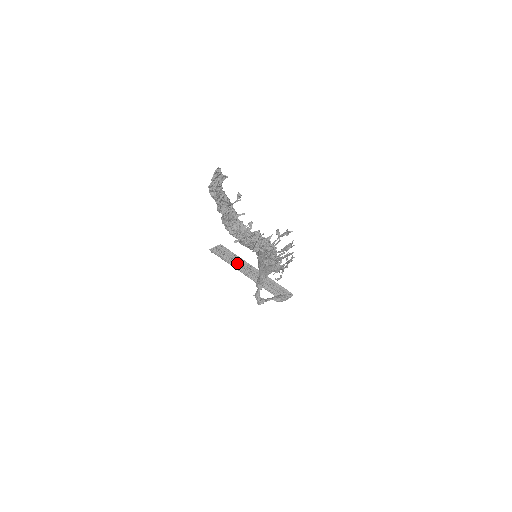
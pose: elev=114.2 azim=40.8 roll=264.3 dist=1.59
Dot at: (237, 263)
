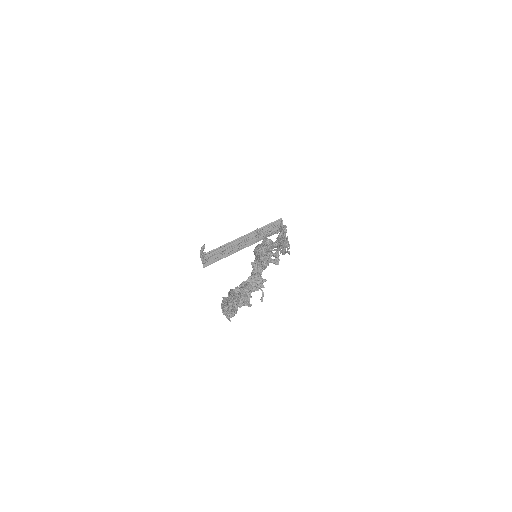
Dot at: (228, 250)
